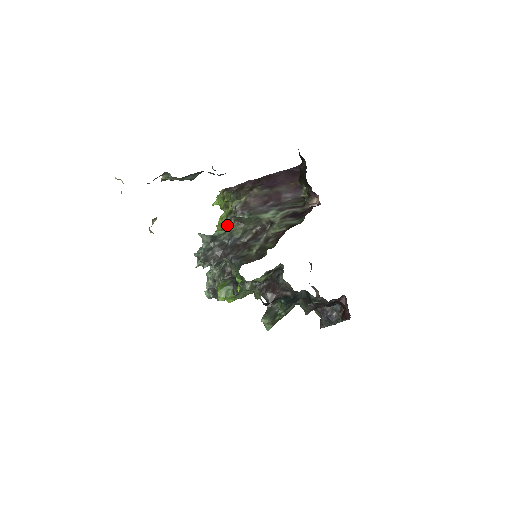
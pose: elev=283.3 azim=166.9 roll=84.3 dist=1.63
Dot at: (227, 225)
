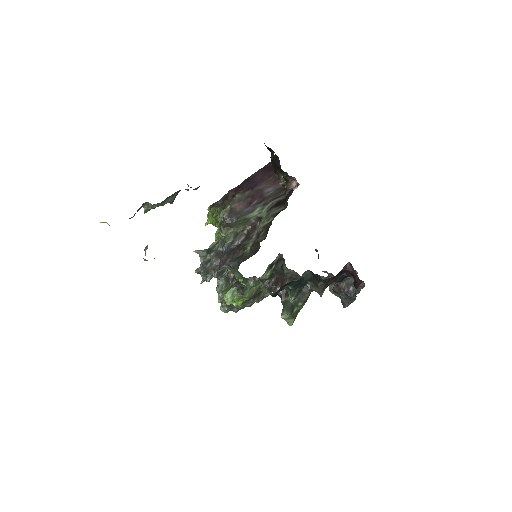
Dot at: (221, 237)
